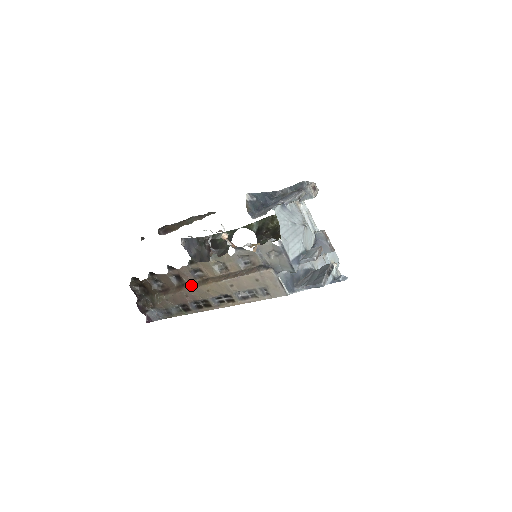
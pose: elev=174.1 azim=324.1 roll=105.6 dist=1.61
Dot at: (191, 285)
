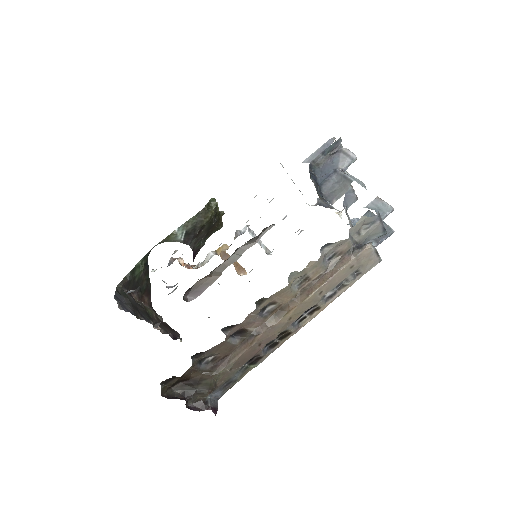
Dot at: (265, 328)
